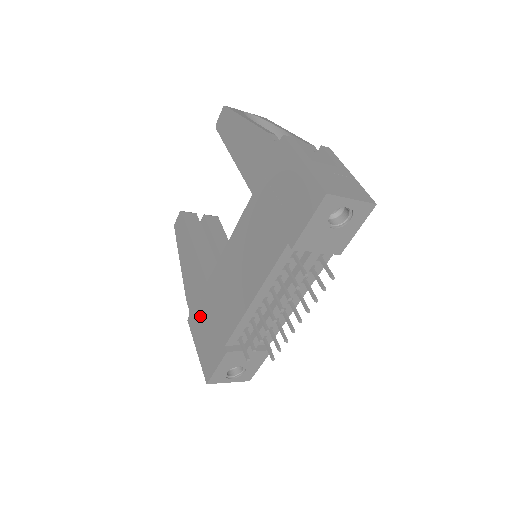
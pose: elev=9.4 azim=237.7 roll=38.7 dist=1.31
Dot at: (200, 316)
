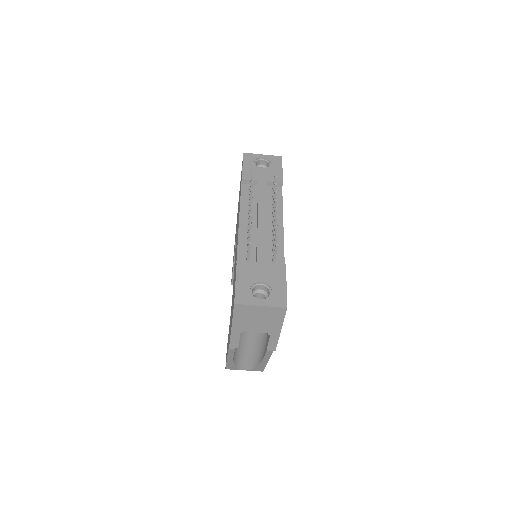
Dot at: (231, 316)
